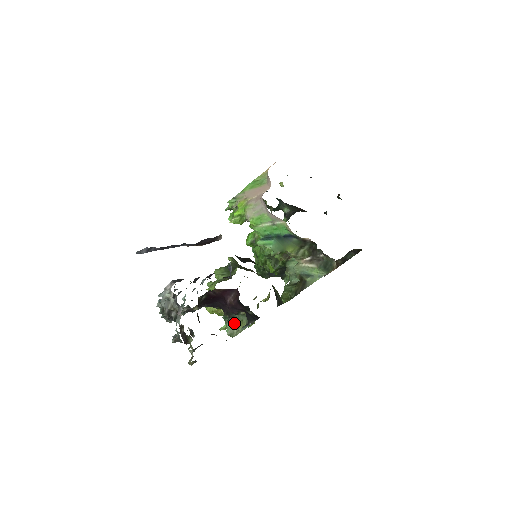
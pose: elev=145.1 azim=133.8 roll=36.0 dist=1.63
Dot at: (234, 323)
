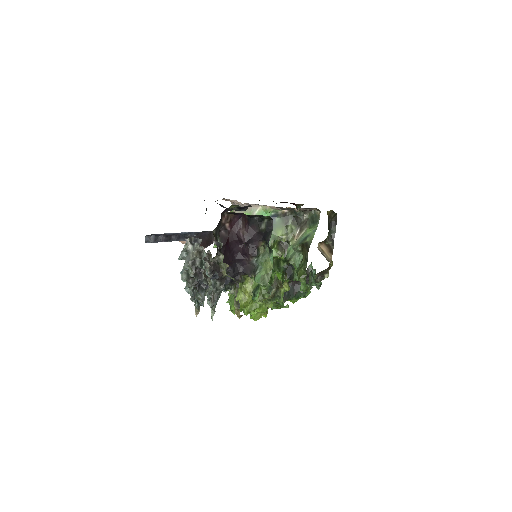
Dot at: (261, 271)
